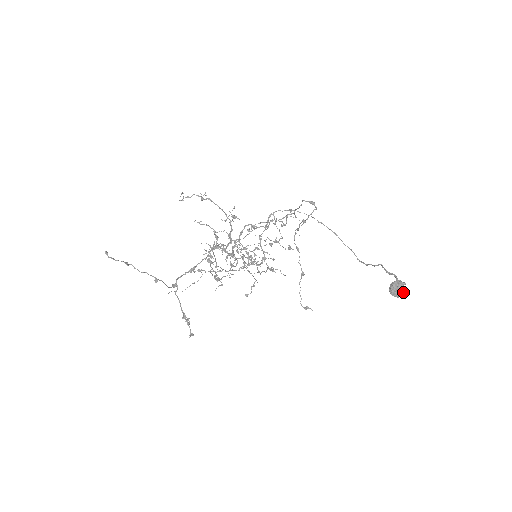
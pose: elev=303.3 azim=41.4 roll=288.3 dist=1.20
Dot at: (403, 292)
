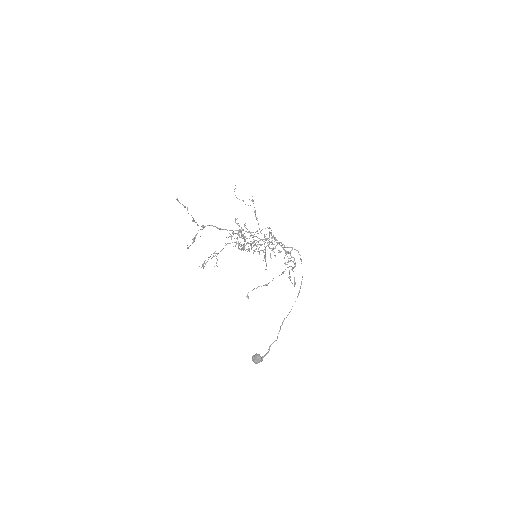
Dot at: (255, 363)
